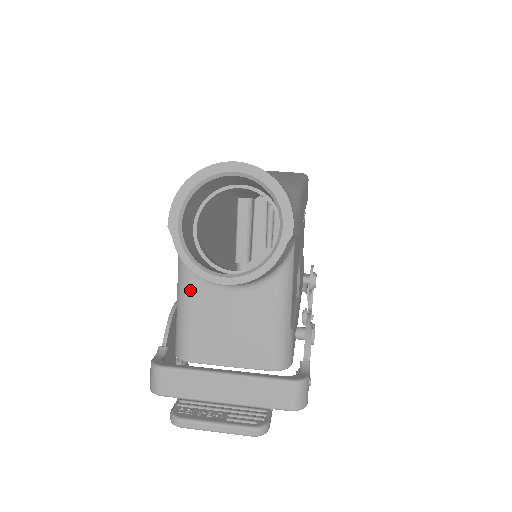
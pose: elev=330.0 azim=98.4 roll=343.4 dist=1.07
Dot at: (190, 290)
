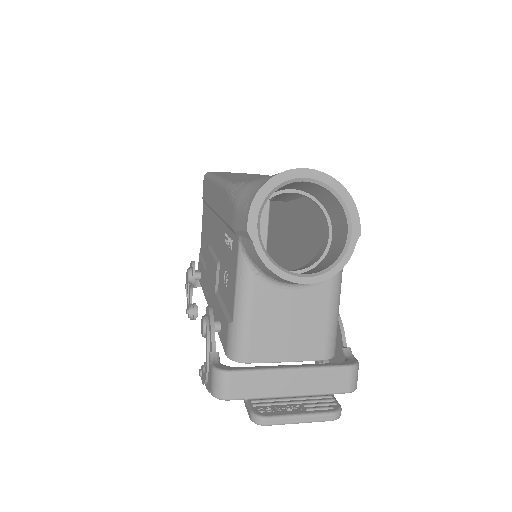
Dot at: (253, 292)
